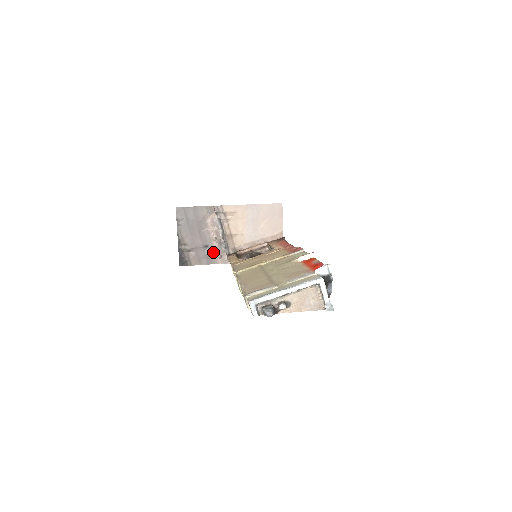
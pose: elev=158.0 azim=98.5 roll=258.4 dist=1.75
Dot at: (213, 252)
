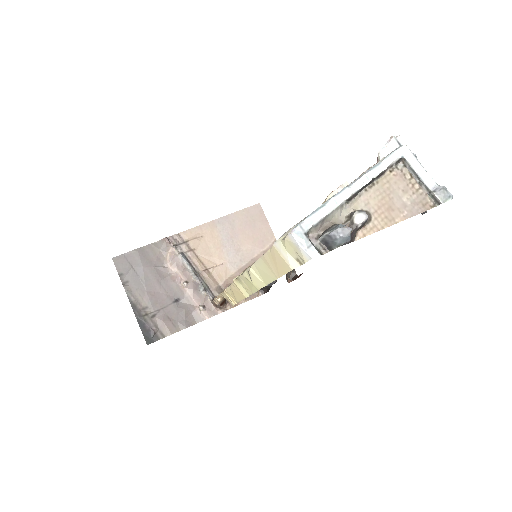
Dot at: (190, 305)
